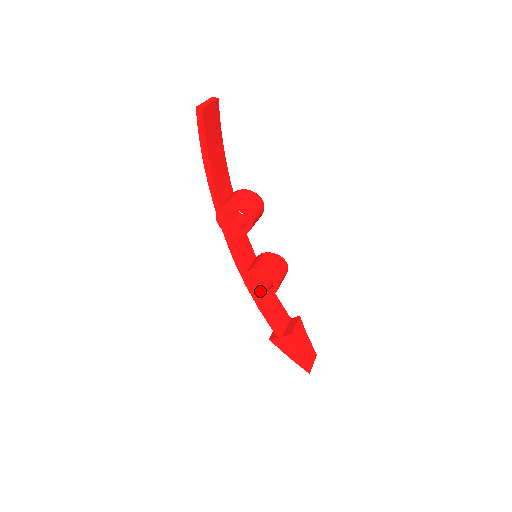
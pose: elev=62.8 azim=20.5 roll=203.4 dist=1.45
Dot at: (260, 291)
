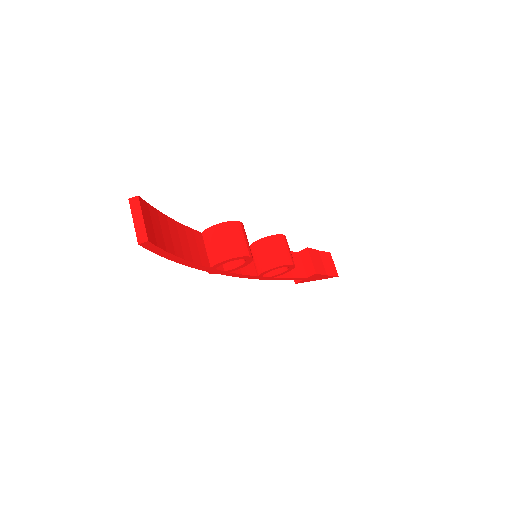
Dot at: (277, 275)
